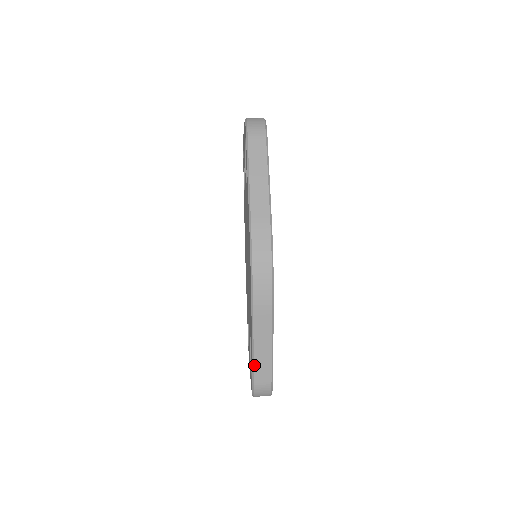
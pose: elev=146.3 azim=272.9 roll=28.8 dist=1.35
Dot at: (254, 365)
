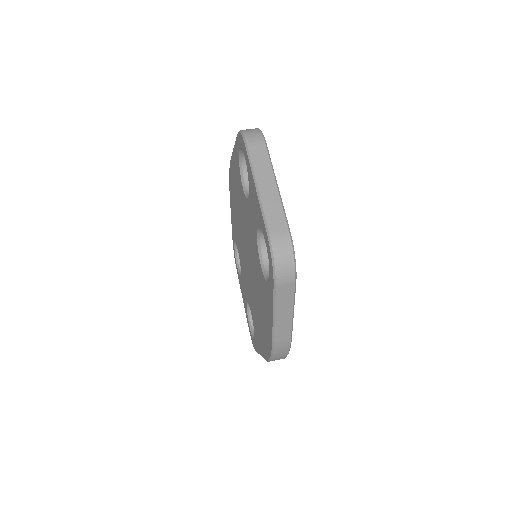
Dot at: occluded
